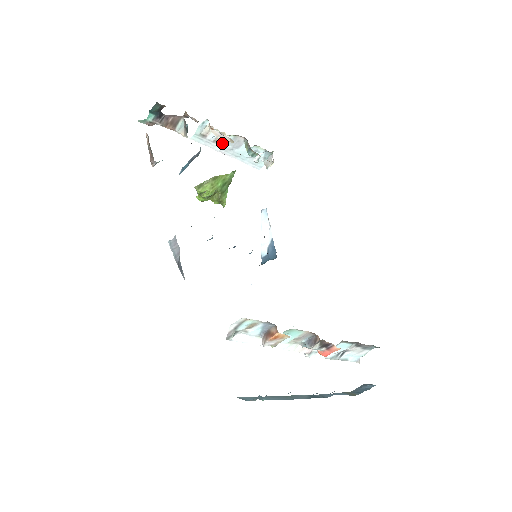
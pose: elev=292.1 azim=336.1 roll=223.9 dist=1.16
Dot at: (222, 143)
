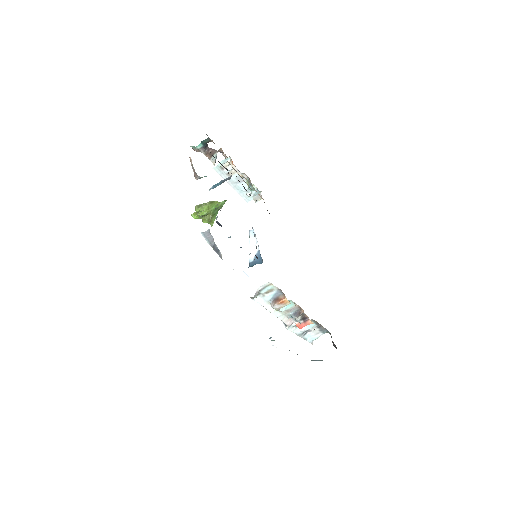
Dot at: (232, 177)
